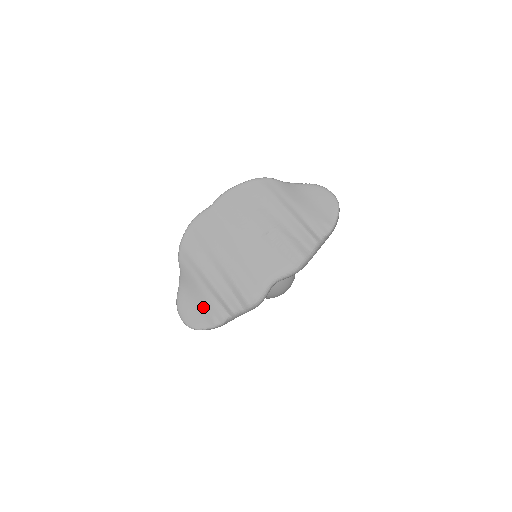
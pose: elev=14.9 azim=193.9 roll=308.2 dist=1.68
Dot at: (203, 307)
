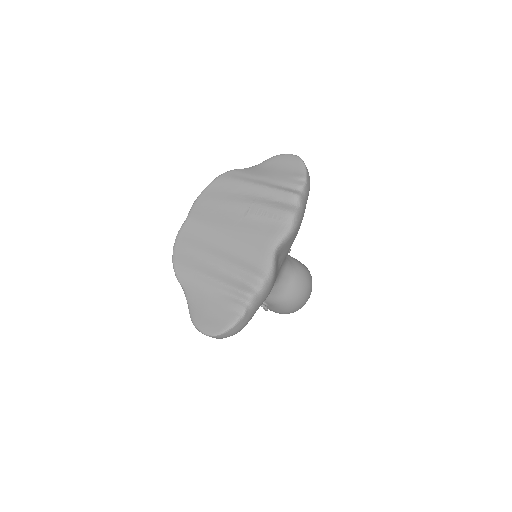
Dot at: (218, 308)
